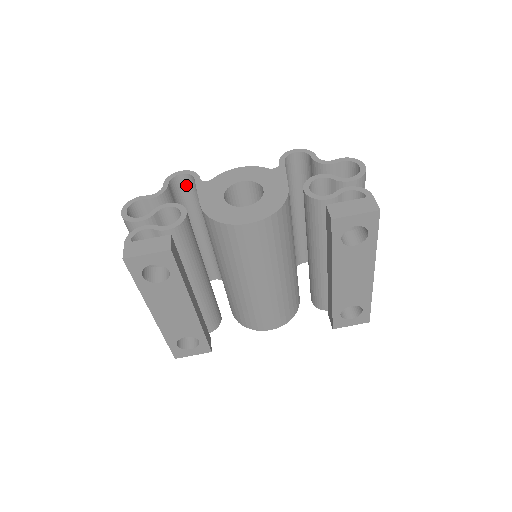
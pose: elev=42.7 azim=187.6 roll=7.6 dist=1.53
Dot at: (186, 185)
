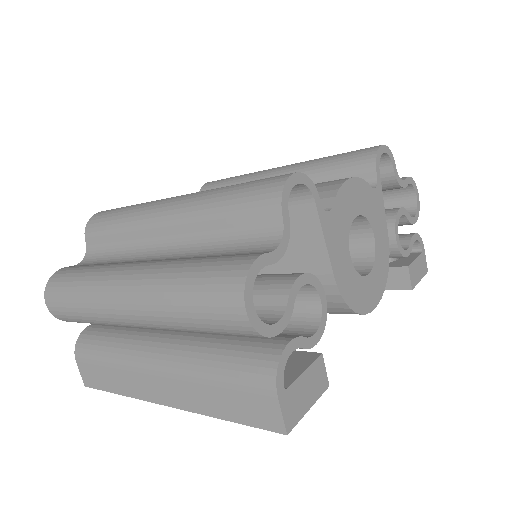
Dot at: occluded
